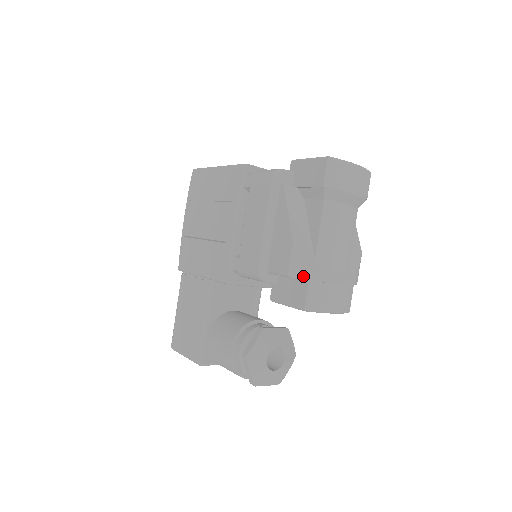
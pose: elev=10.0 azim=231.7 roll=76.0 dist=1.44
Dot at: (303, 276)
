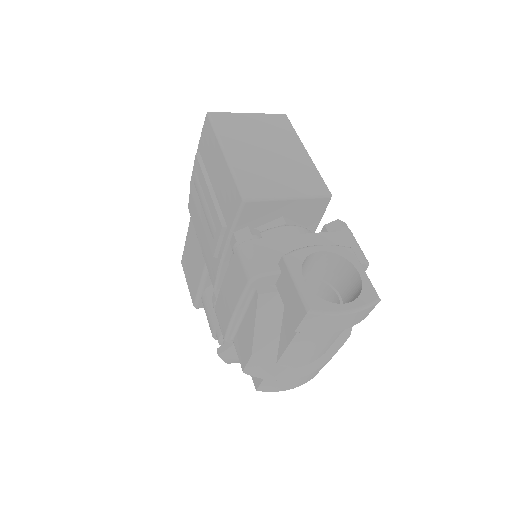
Dot at: (258, 376)
